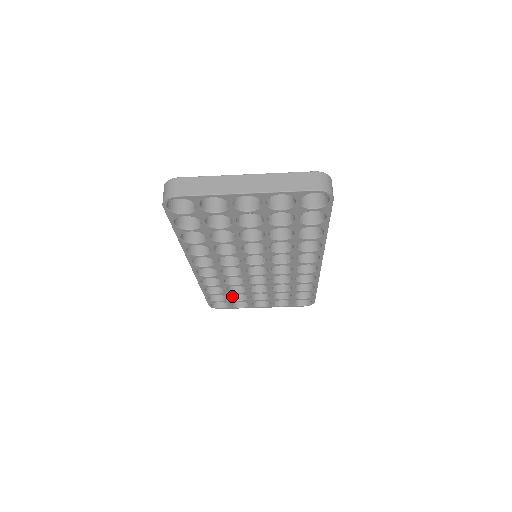
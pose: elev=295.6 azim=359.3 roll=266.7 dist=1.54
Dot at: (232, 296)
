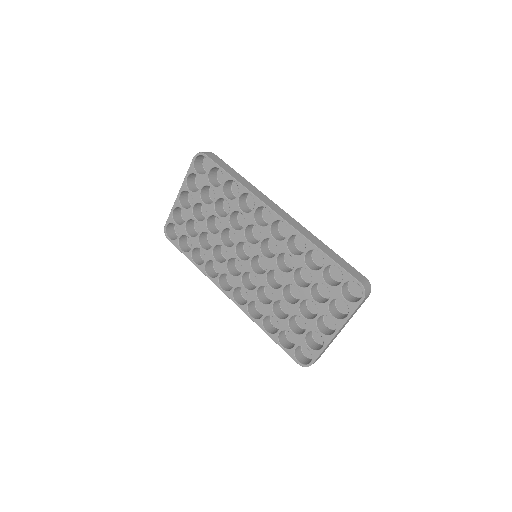
Dot at: (300, 333)
